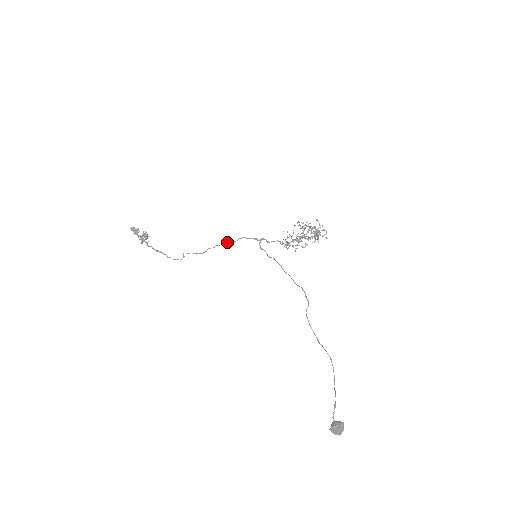
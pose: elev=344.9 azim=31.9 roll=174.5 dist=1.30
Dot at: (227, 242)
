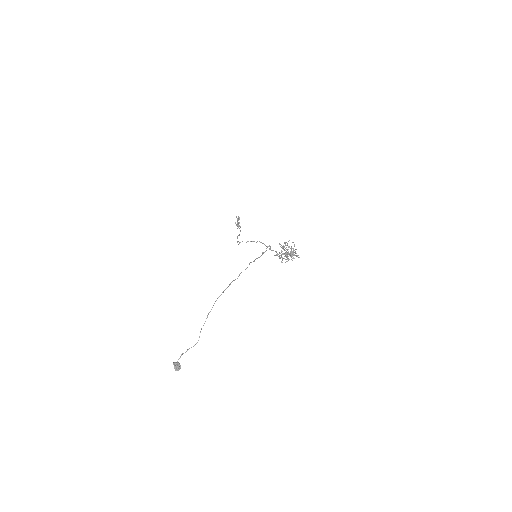
Dot at: (253, 241)
